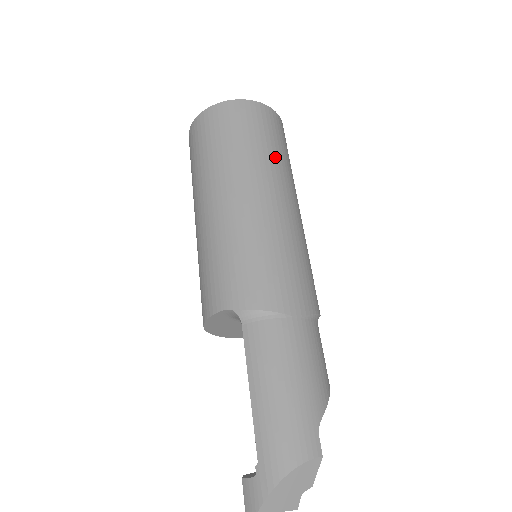
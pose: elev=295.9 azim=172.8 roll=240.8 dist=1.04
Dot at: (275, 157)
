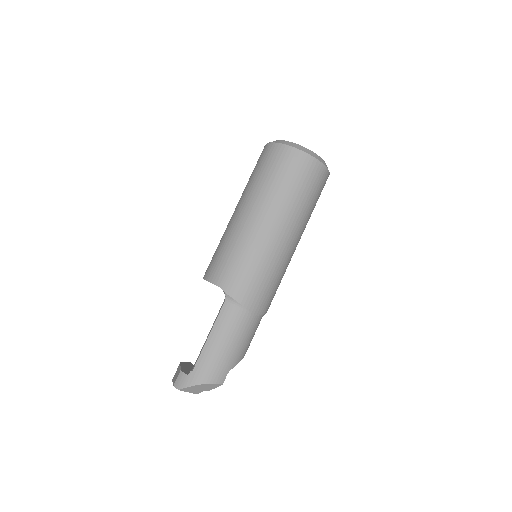
Dot at: (306, 210)
